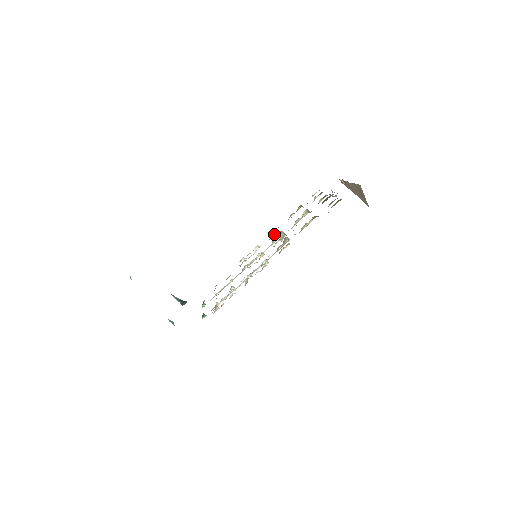
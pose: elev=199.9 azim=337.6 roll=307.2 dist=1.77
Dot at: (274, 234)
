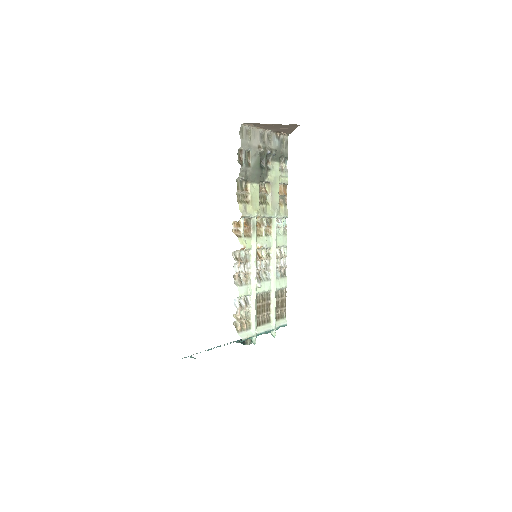
Dot at: (279, 227)
